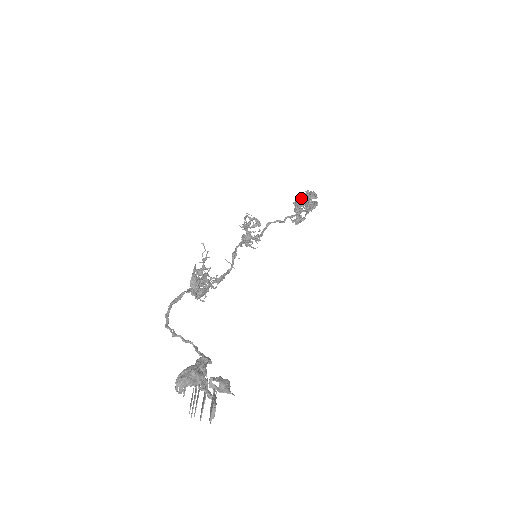
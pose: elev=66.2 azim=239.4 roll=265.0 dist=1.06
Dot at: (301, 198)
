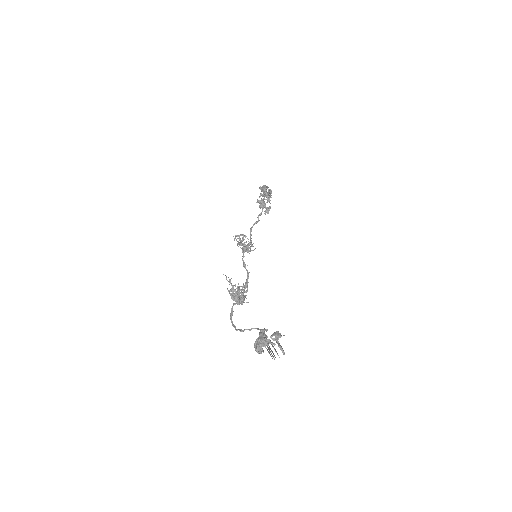
Dot at: (259, 196)
